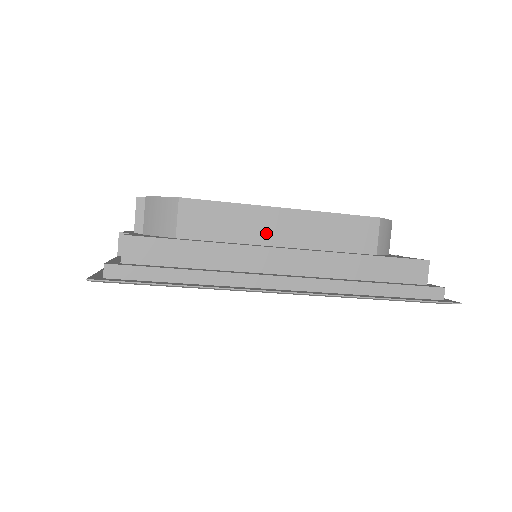
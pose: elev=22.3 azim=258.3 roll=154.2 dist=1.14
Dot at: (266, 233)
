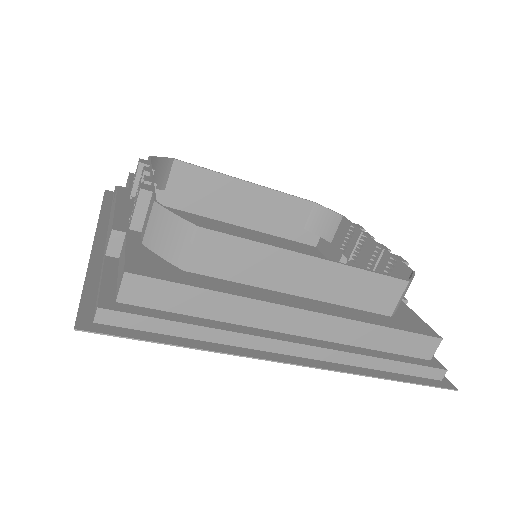
Dot at: (286, 280)
